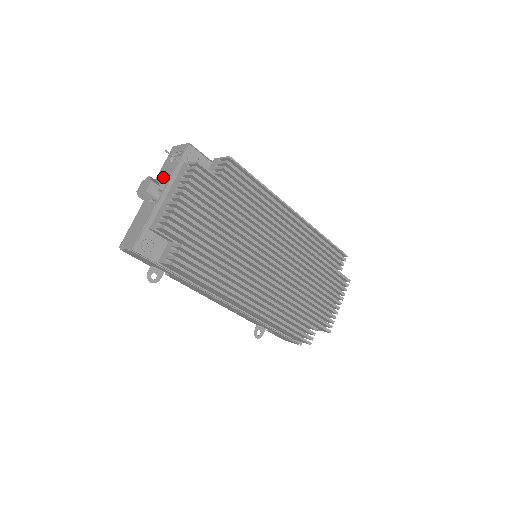
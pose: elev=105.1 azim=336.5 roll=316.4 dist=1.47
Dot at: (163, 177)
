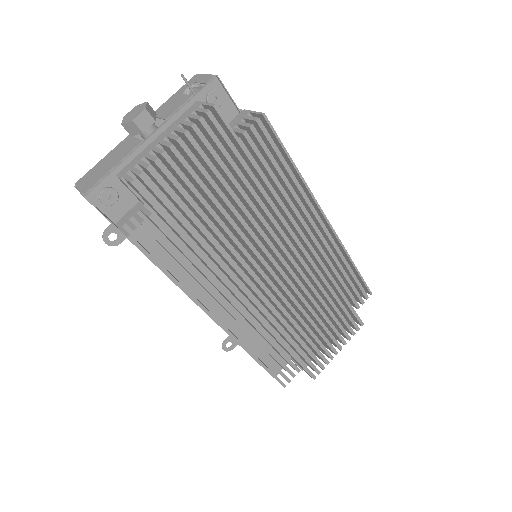
Dot at: (166, 110)
